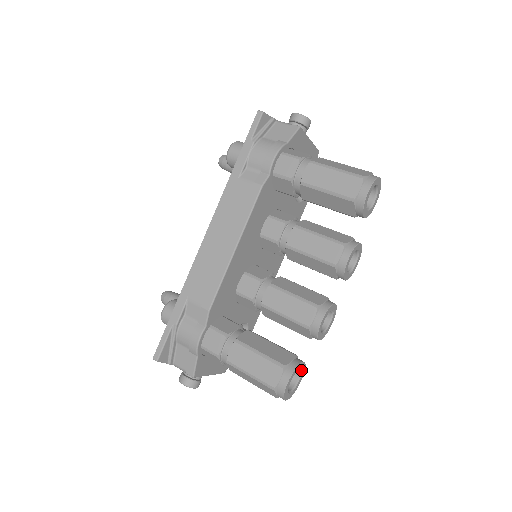
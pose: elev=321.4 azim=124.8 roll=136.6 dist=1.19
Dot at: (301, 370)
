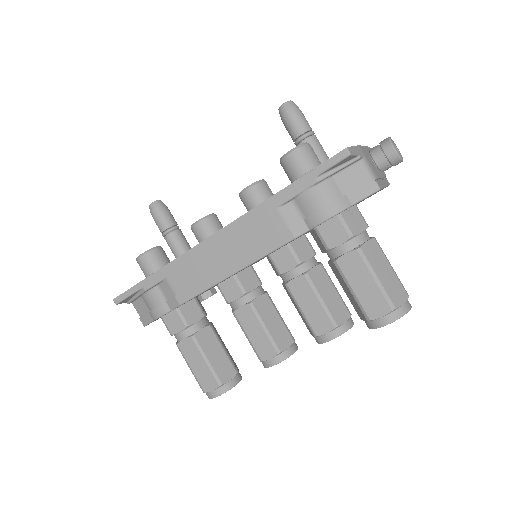
Dot at: occluded
